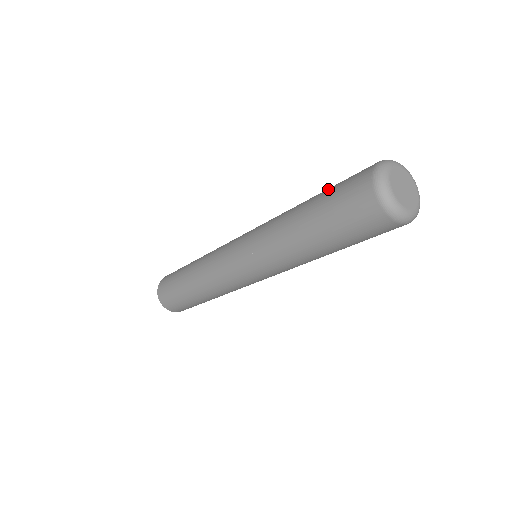
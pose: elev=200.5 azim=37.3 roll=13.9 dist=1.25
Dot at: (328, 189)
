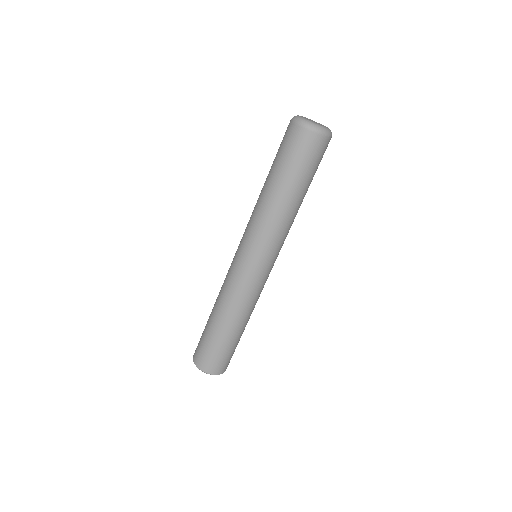
Dot at: occluded
